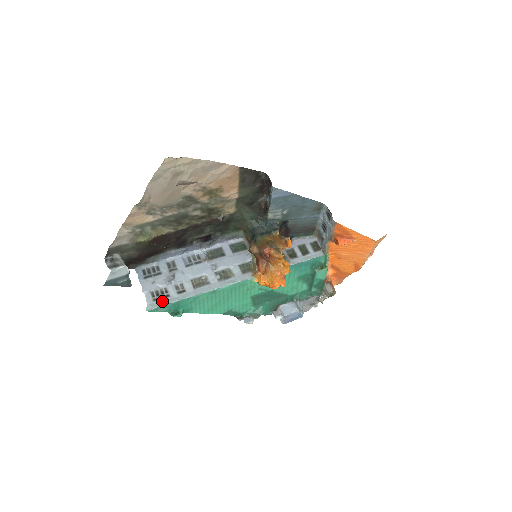
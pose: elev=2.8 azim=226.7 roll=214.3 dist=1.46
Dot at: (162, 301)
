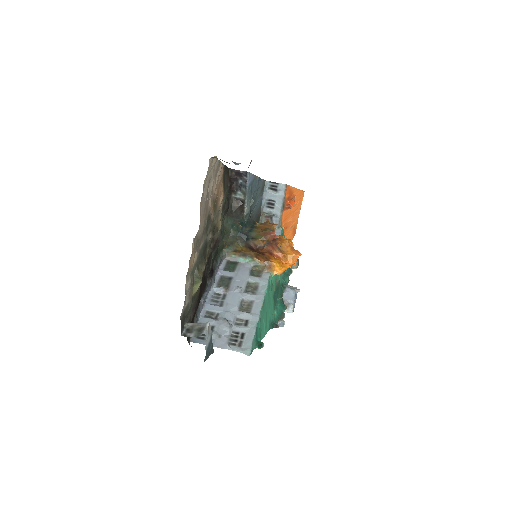
Dot at: (246, 340)
